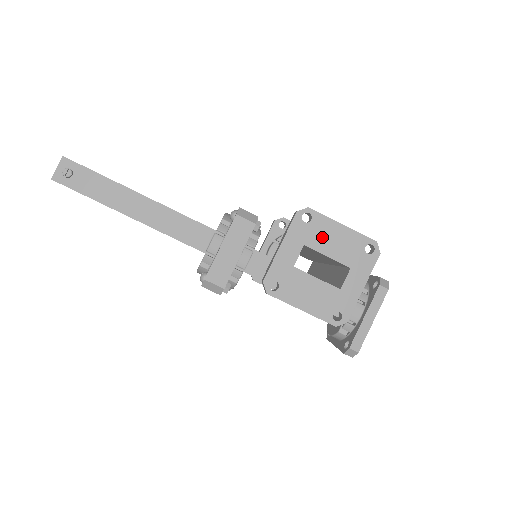
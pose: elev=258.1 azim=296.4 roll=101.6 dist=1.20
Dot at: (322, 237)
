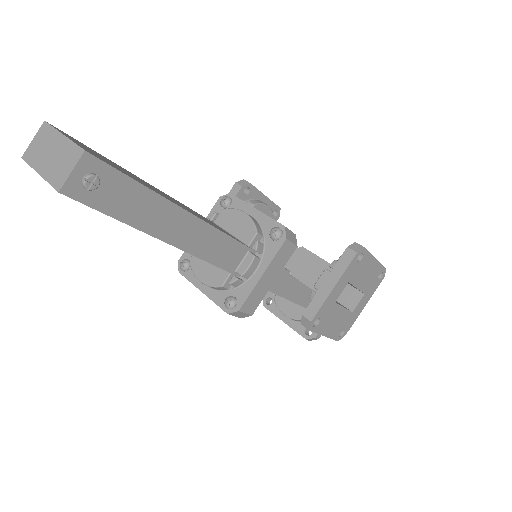
Dot at: (361, 272)
